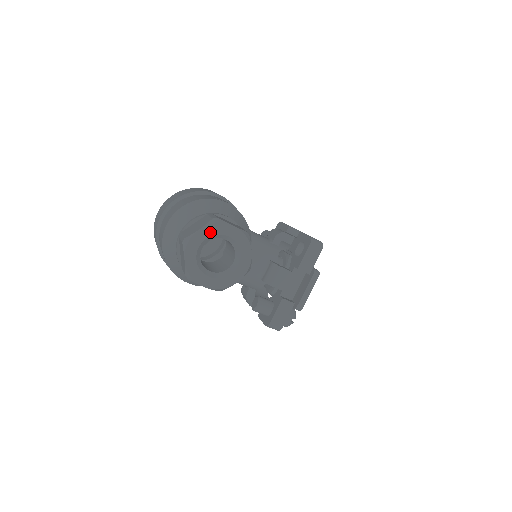
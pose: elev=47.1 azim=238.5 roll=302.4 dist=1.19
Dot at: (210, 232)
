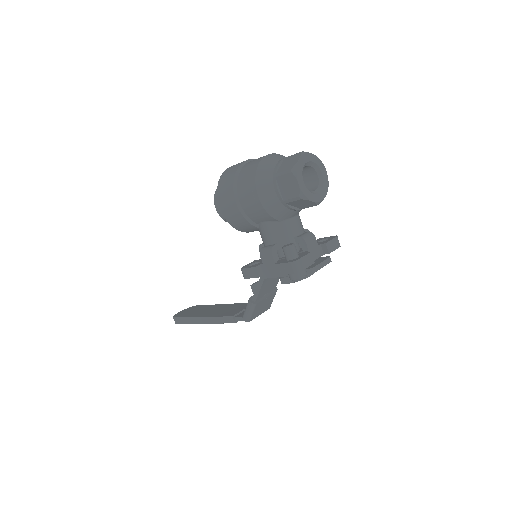
Dot at: (317, 161)
